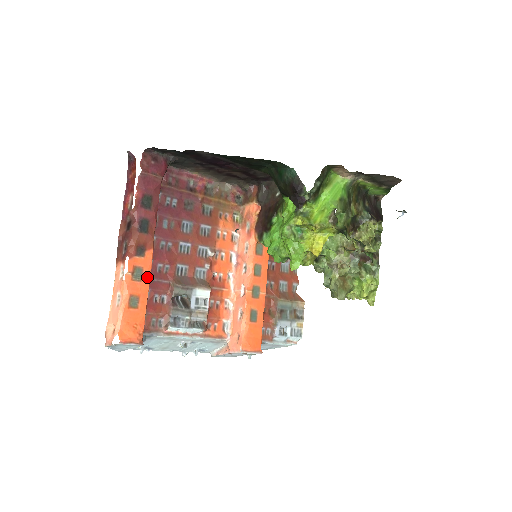
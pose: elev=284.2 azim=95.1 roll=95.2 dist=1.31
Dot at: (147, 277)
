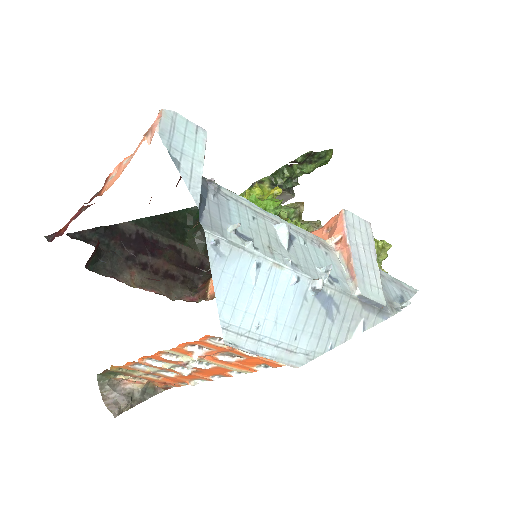
Dot at: occluded
